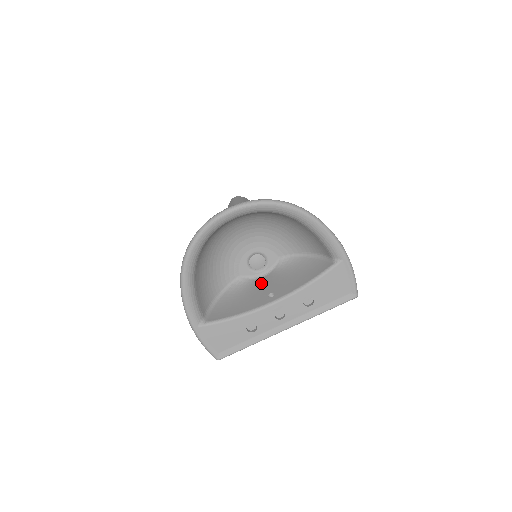
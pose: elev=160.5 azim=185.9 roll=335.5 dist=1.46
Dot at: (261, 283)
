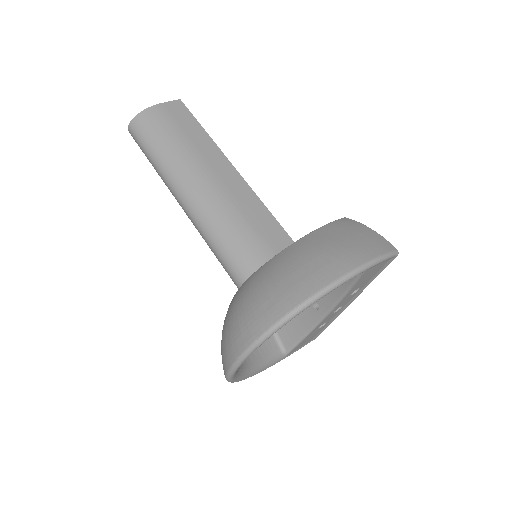
Dot at: occluded
